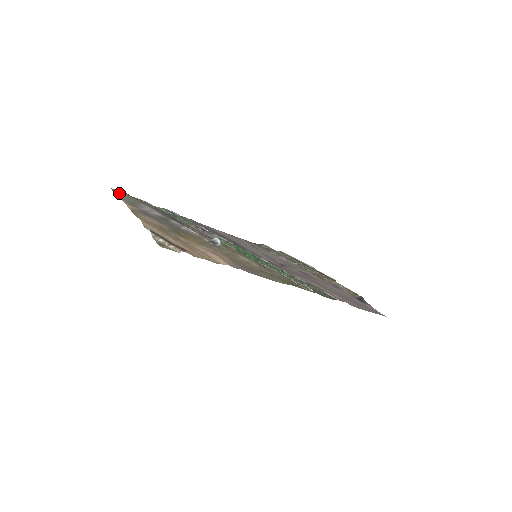
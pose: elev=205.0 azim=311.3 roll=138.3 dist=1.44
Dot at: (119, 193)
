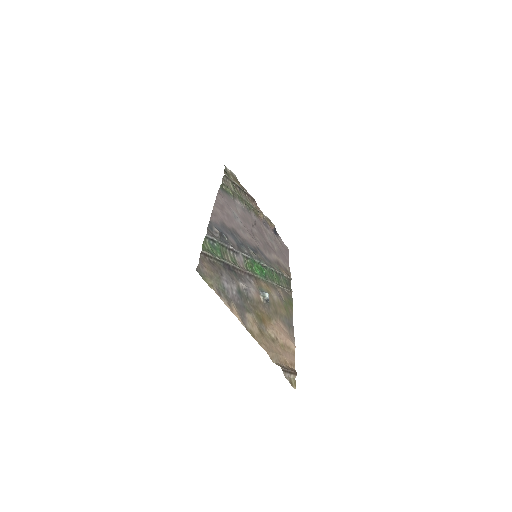
Dot at: (205, 276)
